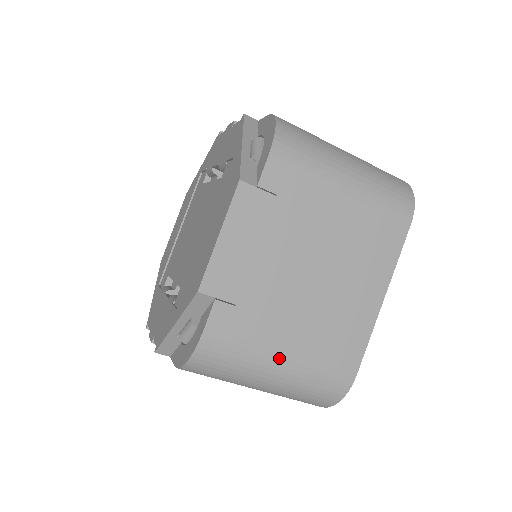
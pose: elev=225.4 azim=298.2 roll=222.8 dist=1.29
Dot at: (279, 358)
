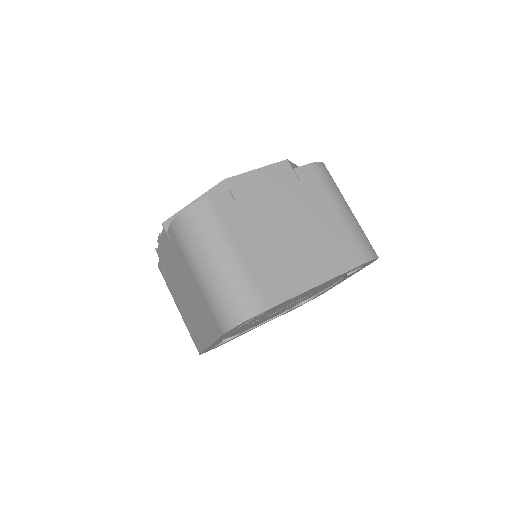
Dot at: (234, 250)
